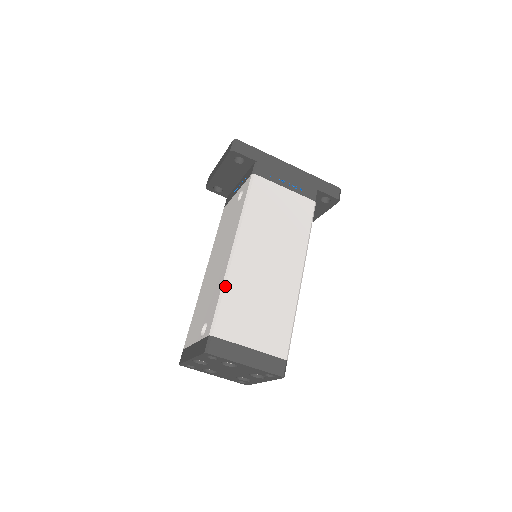
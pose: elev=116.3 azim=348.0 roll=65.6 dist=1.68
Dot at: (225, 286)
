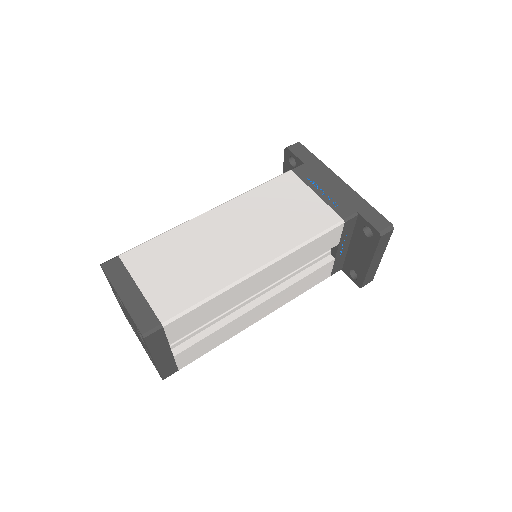
Dot at: (170, 230)
